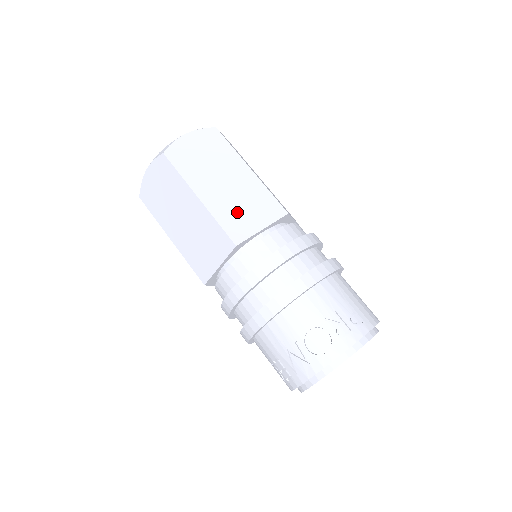
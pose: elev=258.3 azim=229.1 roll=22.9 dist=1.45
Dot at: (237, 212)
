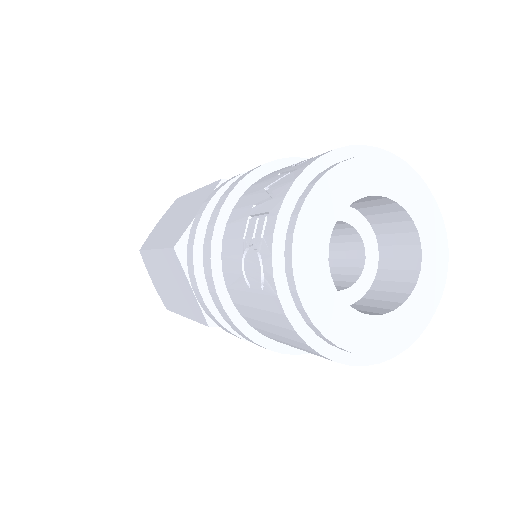
Dot at: occluded
